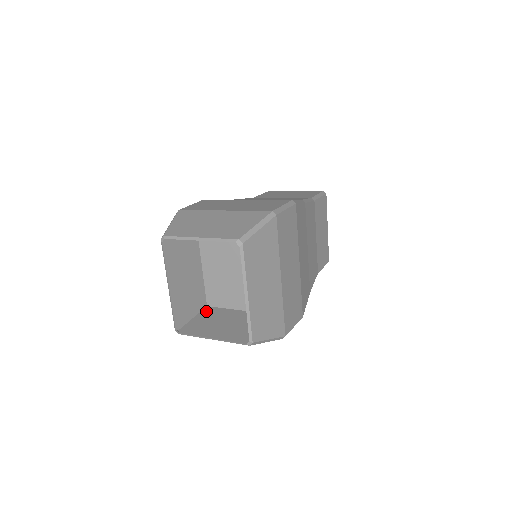
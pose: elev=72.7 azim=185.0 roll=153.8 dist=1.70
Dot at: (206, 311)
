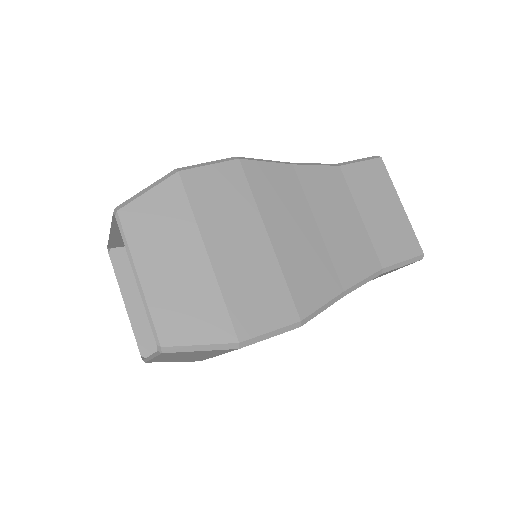
Dot at: occluded
